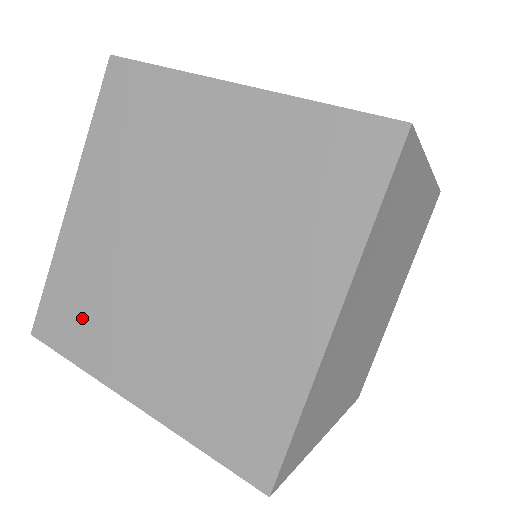
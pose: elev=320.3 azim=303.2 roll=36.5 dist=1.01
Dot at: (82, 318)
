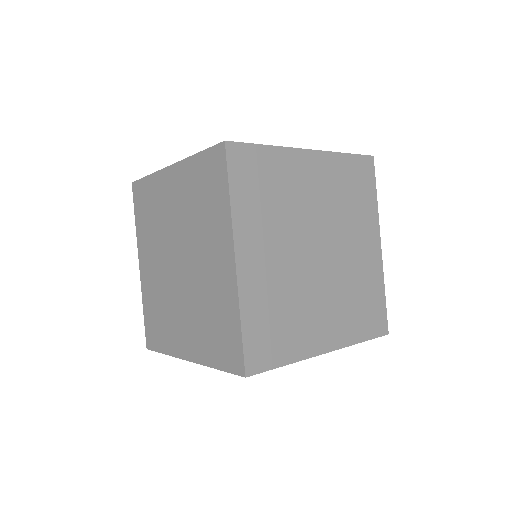
Dot at: occluded
